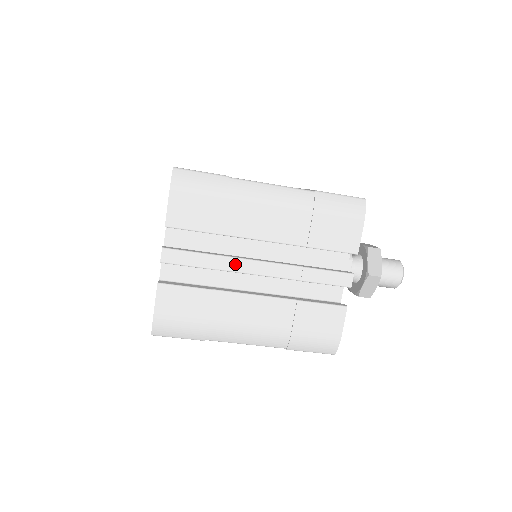
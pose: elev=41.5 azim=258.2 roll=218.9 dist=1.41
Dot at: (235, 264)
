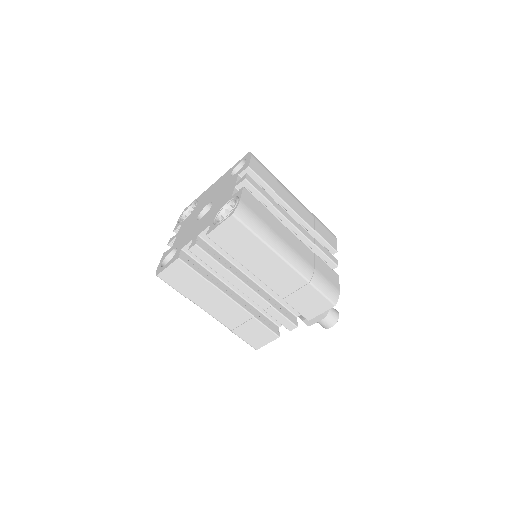
Dot at: (282, 211)
